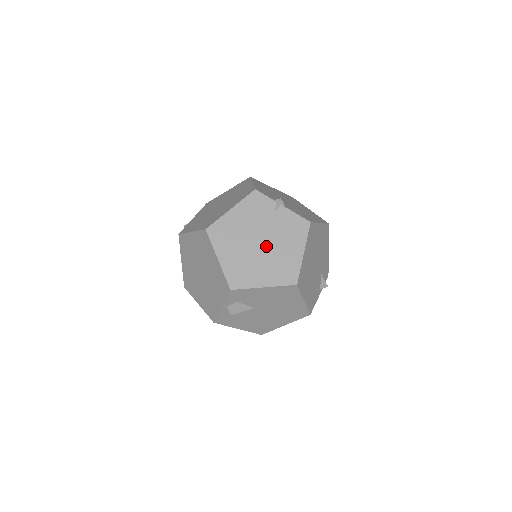
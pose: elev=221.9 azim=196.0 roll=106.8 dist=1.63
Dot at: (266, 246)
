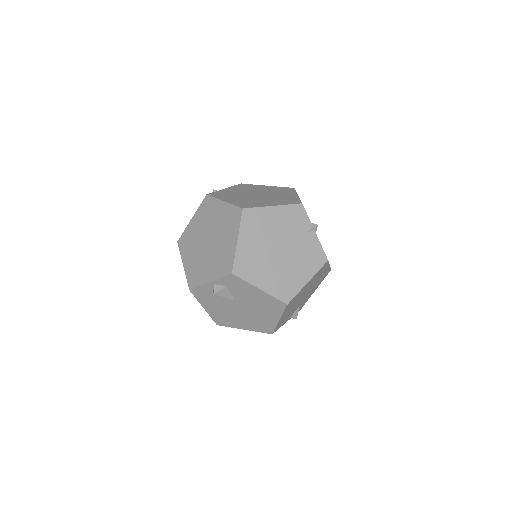
Dot at: (283, 256)
